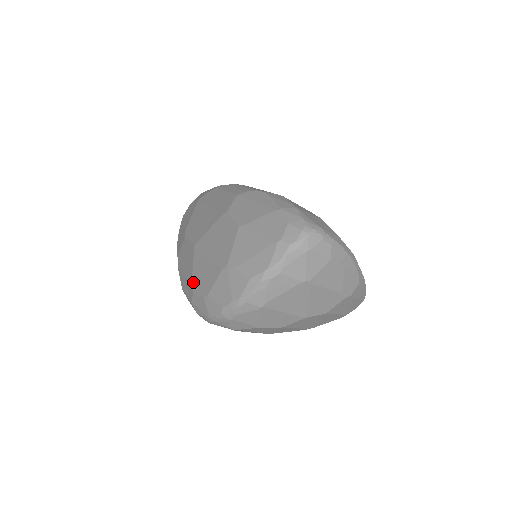
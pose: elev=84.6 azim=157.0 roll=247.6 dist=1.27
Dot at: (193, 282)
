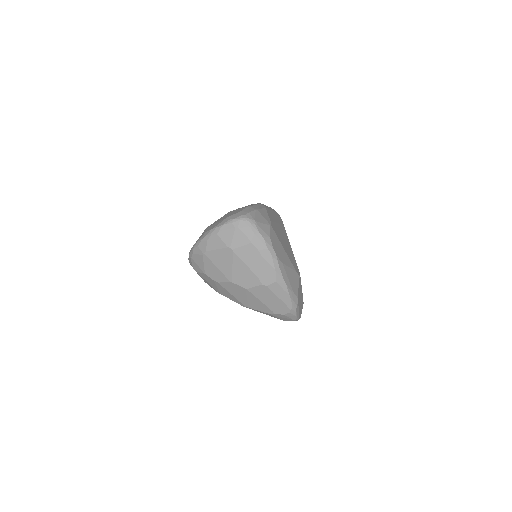
Dot at: occluded
